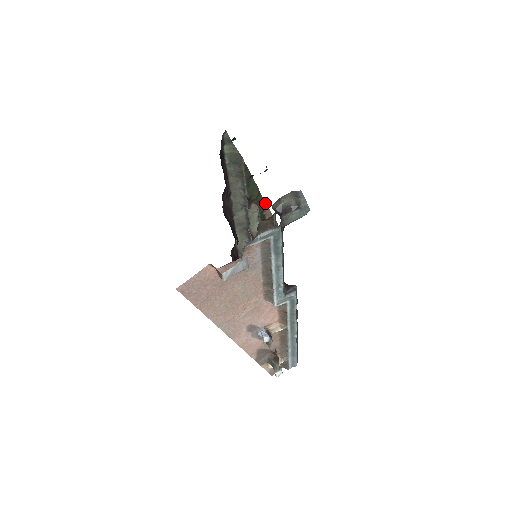
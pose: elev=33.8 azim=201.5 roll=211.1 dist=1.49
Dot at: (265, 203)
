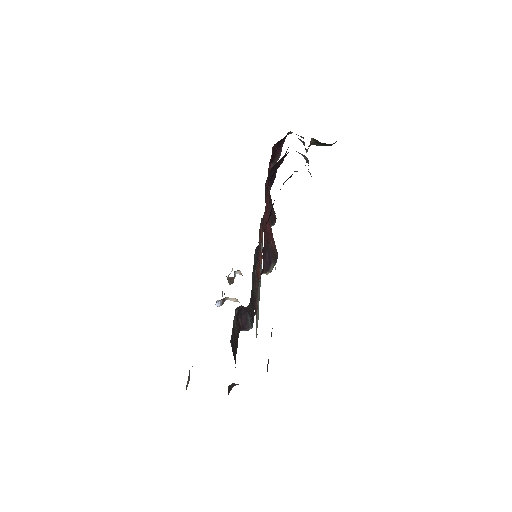
Dot at: occluded
